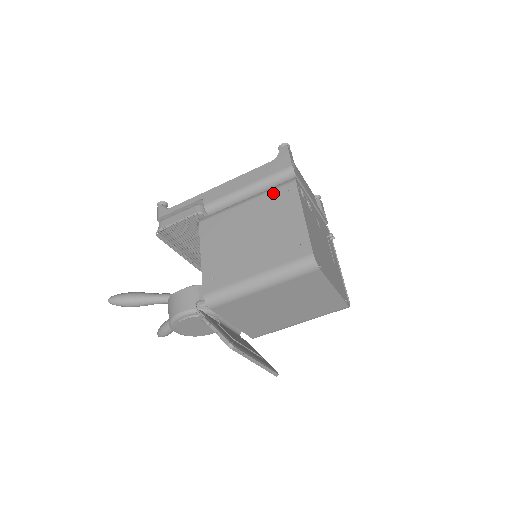
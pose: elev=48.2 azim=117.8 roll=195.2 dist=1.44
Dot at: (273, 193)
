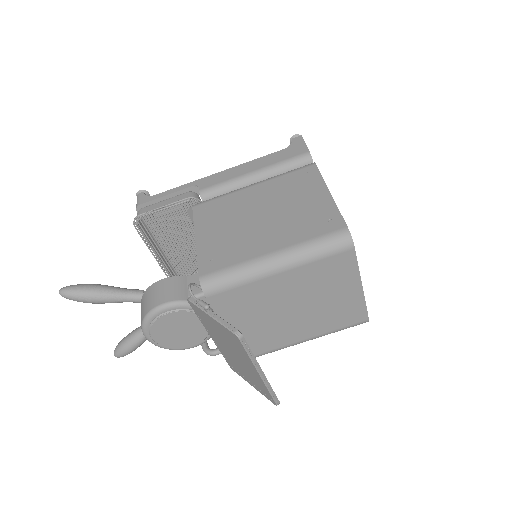
Dot at: (288, 175)
